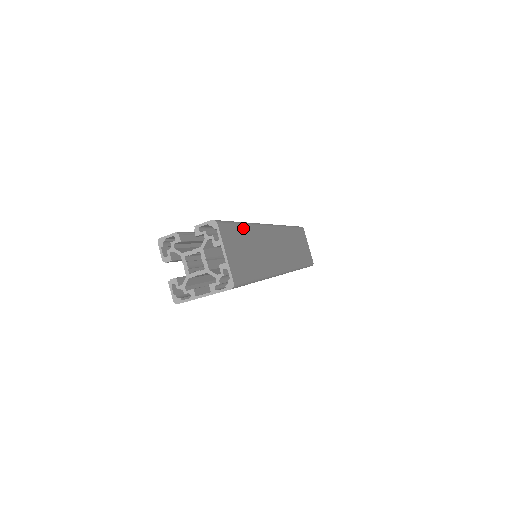
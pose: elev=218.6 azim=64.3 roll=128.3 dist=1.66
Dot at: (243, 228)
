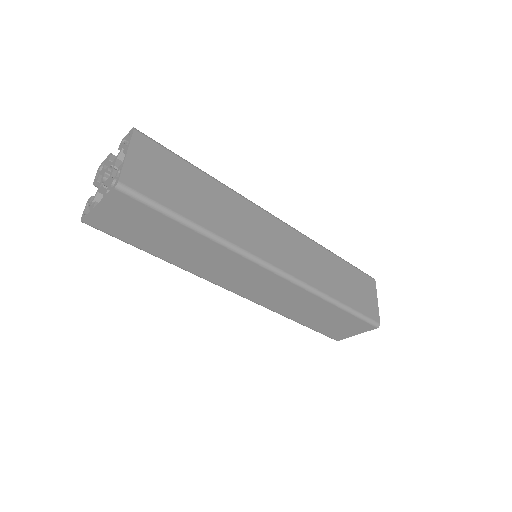
Dot at: (195, 171)
